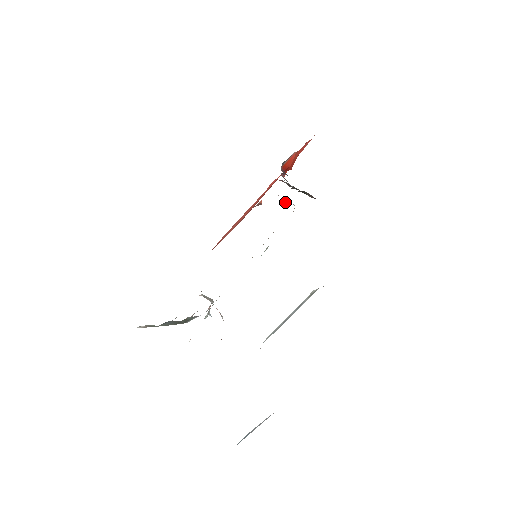
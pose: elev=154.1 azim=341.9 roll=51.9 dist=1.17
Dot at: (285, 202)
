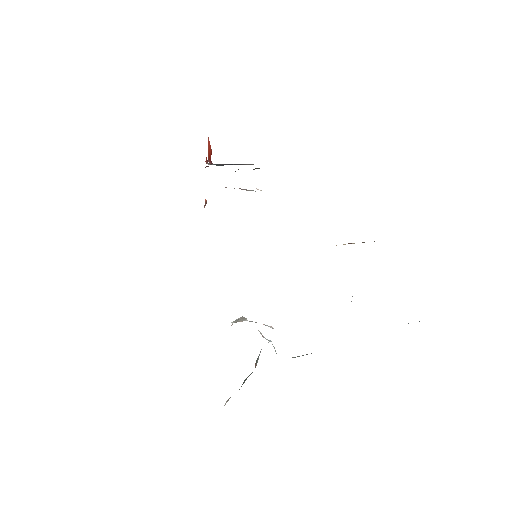
Dot at: occluded
